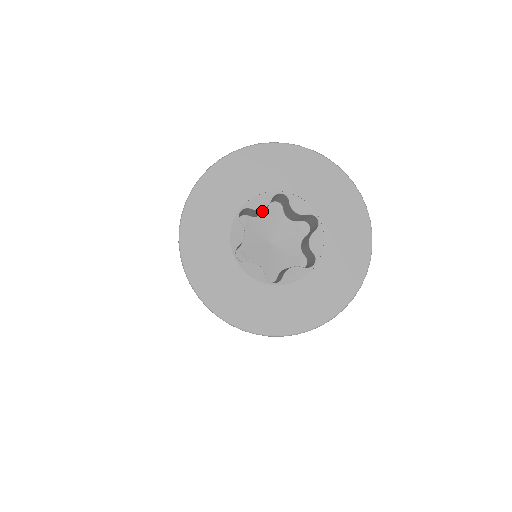
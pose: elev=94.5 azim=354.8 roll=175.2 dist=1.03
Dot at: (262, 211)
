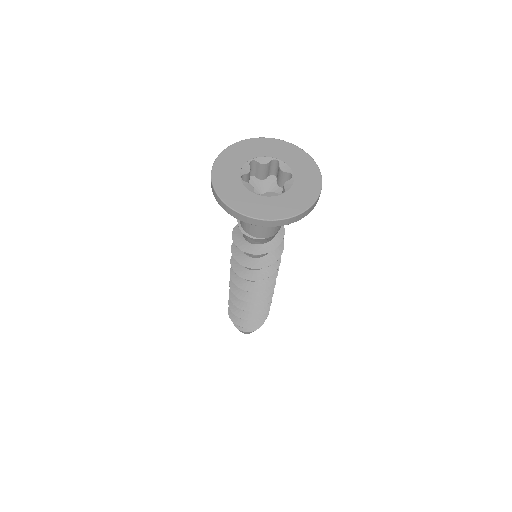
Dot at: (249, 177)
